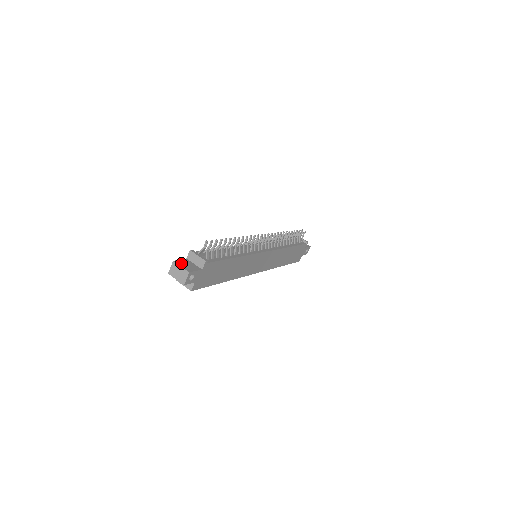
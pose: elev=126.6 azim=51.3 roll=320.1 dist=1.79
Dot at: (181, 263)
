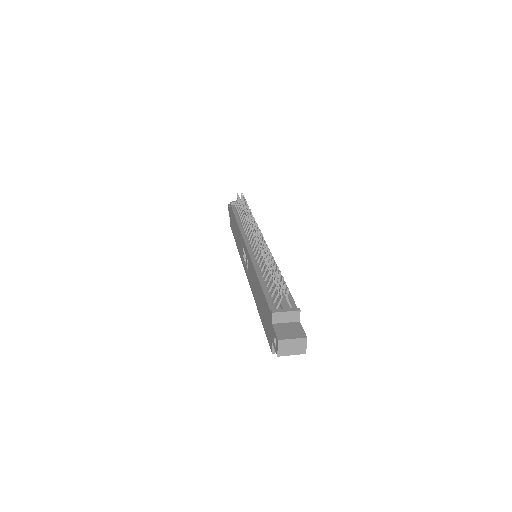
Dot at: (284, 335)
